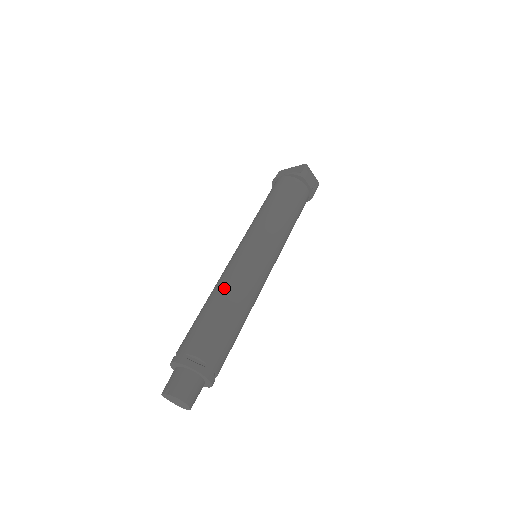
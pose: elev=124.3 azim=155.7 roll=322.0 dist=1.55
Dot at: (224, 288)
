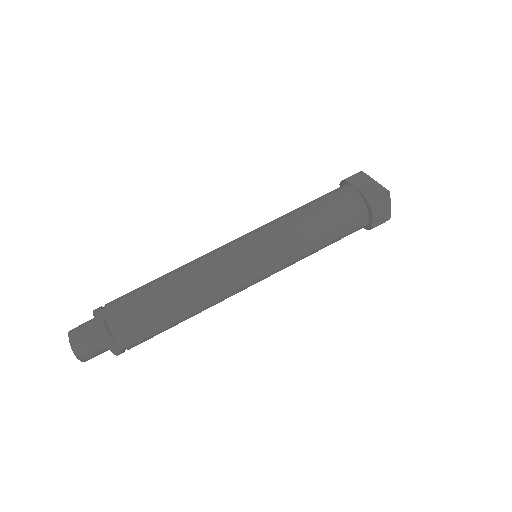
Dot at: (190, 277)
